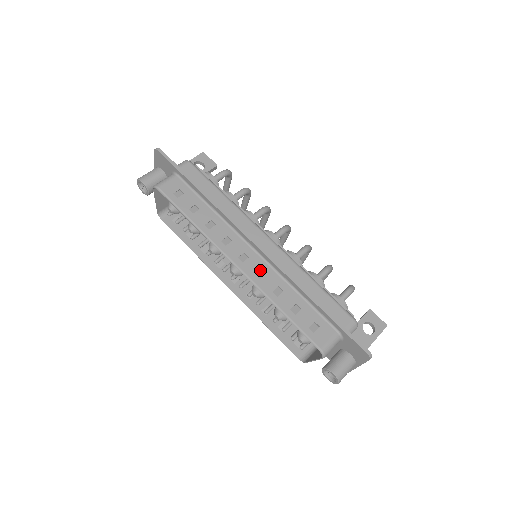
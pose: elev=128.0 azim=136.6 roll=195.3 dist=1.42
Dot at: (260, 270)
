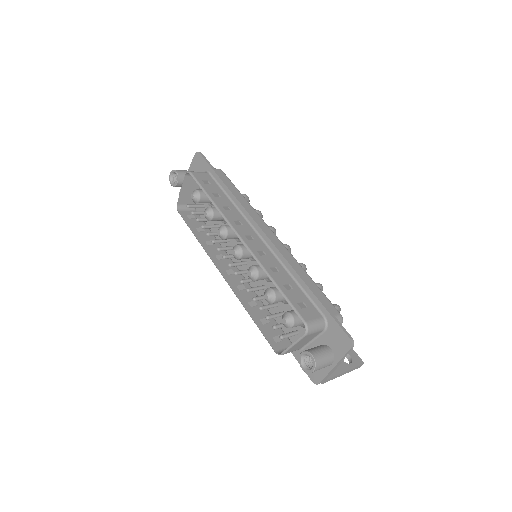
Dot at: (262, 251)
